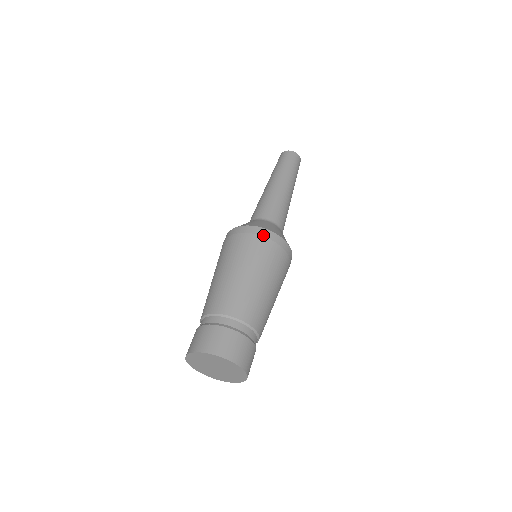
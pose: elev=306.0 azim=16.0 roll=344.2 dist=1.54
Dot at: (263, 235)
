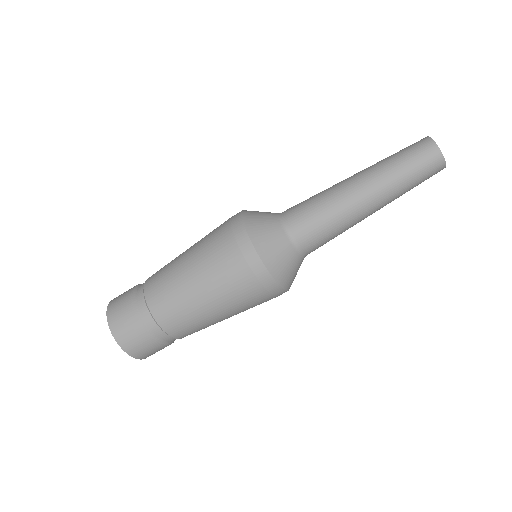
Dot at: (264, 284)
